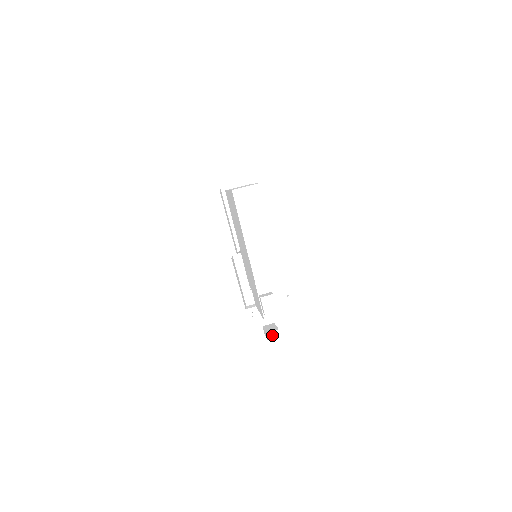
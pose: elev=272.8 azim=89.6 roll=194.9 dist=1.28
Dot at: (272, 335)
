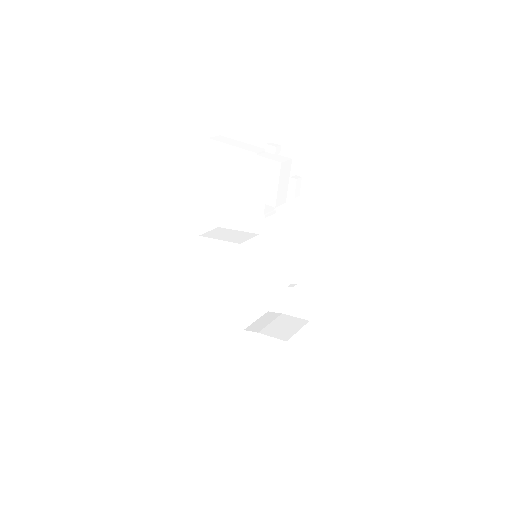
Dot at: (295, 177)
